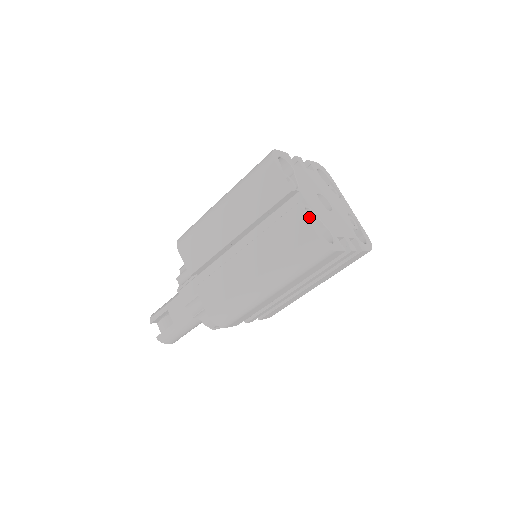
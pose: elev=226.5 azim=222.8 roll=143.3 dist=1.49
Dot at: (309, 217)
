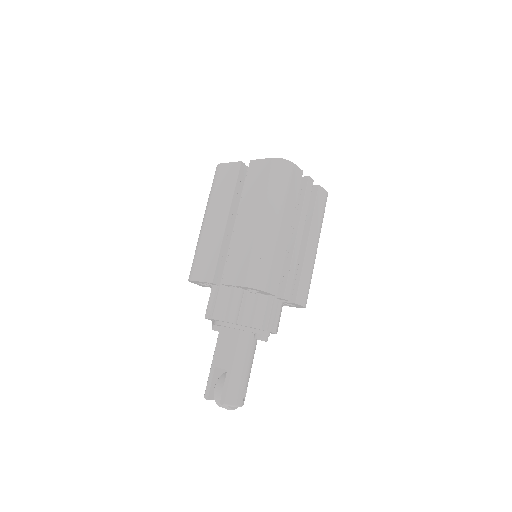
Dot at: occluded
